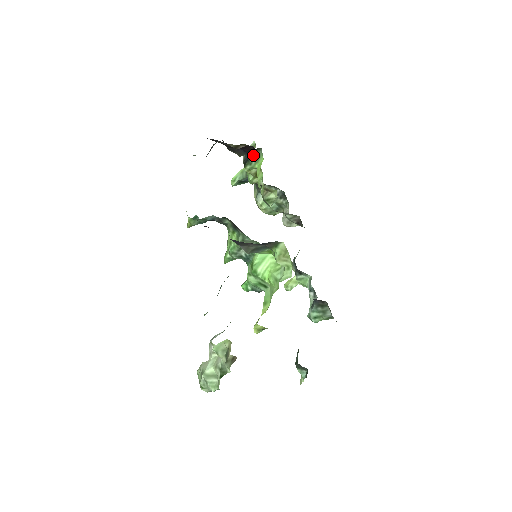
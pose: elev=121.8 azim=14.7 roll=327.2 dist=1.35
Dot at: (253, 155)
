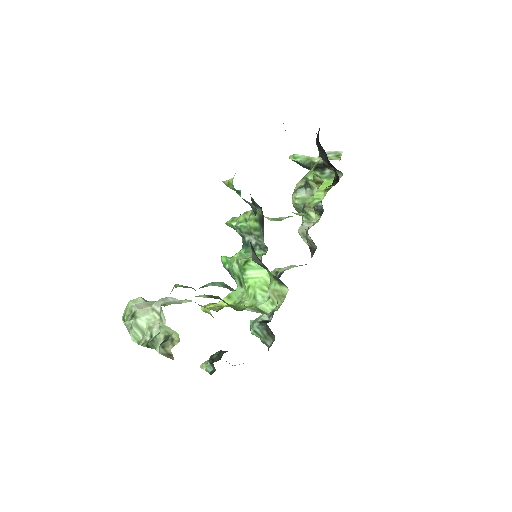
Dot at: (331, 170)
